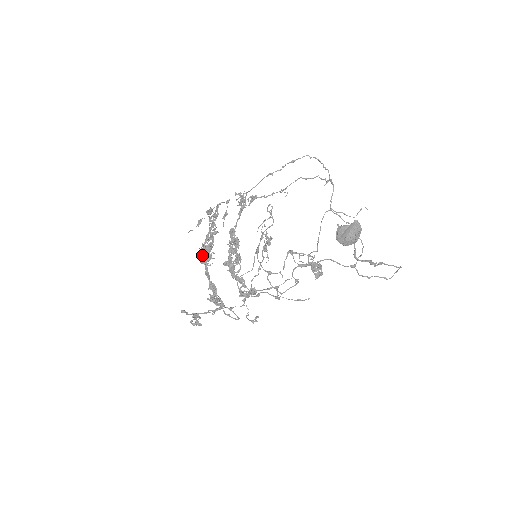
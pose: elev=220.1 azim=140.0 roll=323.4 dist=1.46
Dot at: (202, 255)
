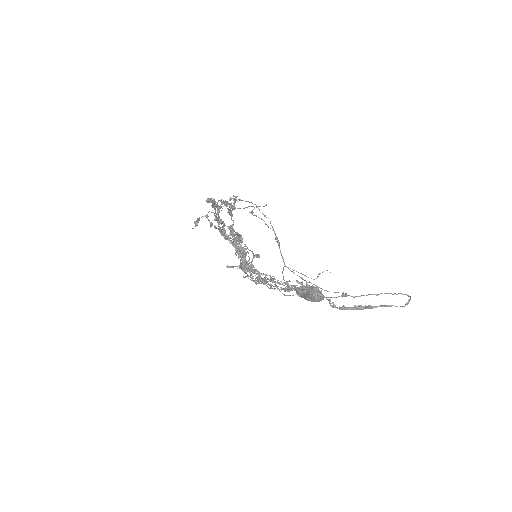
Dot at: occluded
